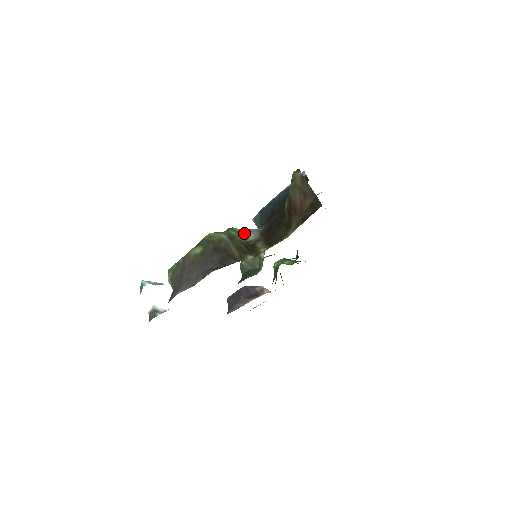
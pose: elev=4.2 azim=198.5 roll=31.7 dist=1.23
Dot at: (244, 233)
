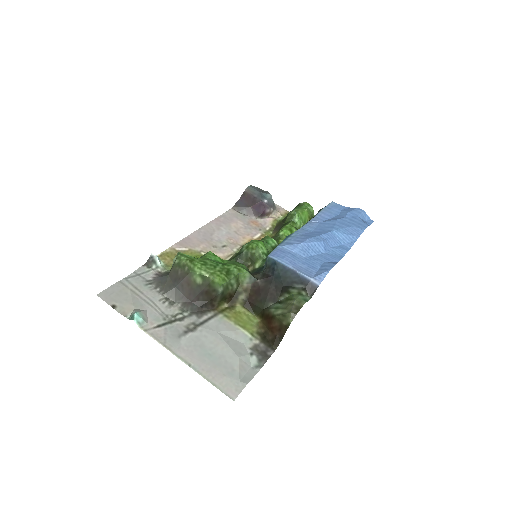
Dot at: (244, 277)
